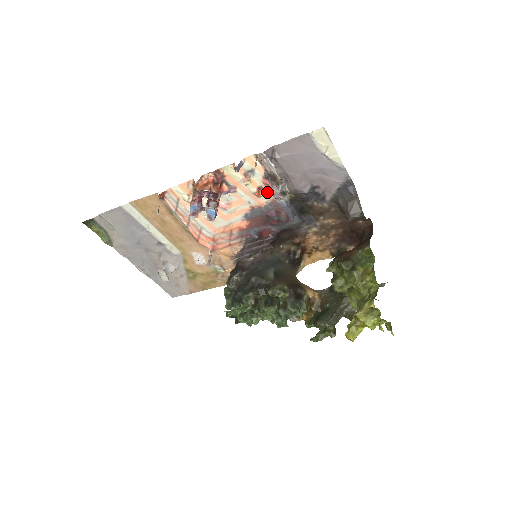
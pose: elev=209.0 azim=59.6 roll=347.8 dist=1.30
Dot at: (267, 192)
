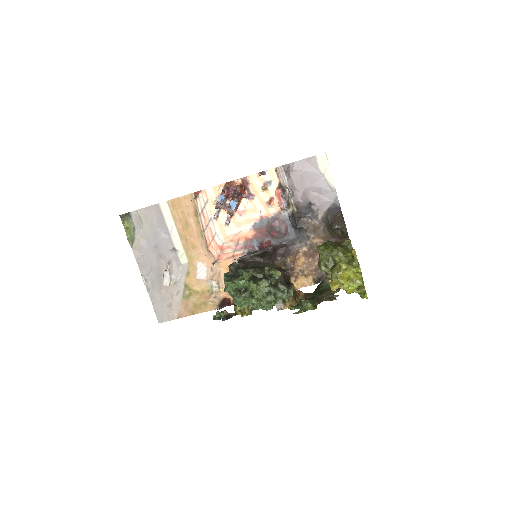
Dot at: (276, 203)
